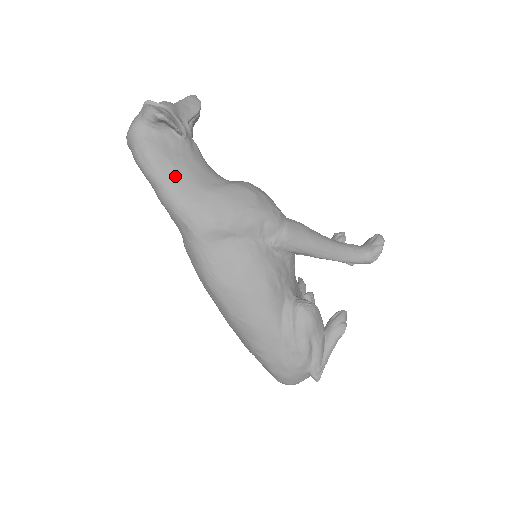
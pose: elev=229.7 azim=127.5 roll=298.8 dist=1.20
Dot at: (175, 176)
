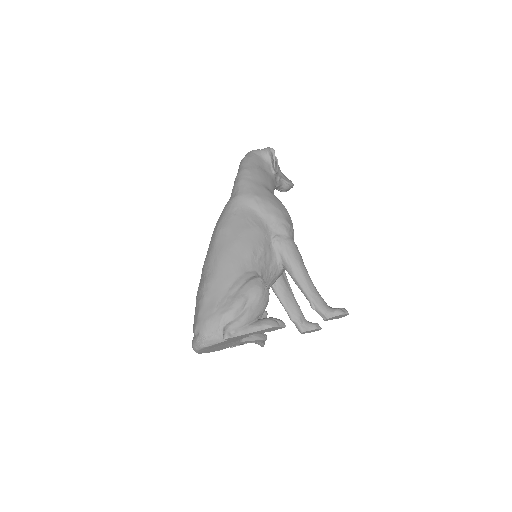
Dot at: (255, 171)
